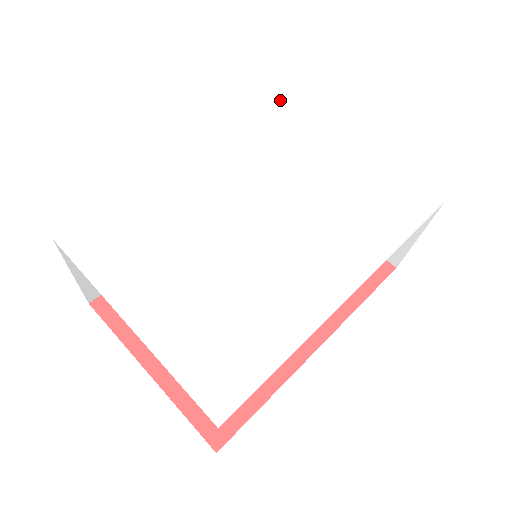
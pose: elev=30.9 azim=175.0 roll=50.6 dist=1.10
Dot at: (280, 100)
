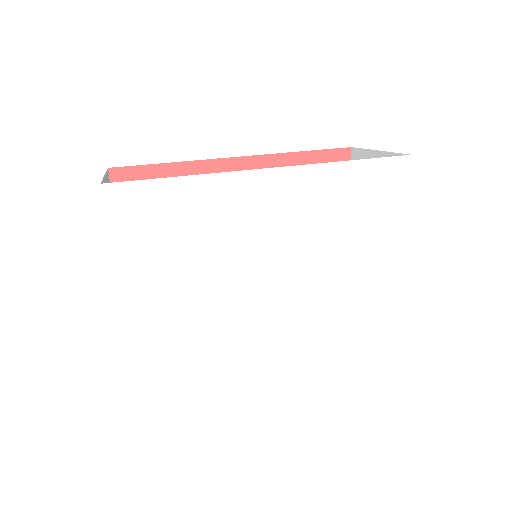
Dot at: (394, 162)
